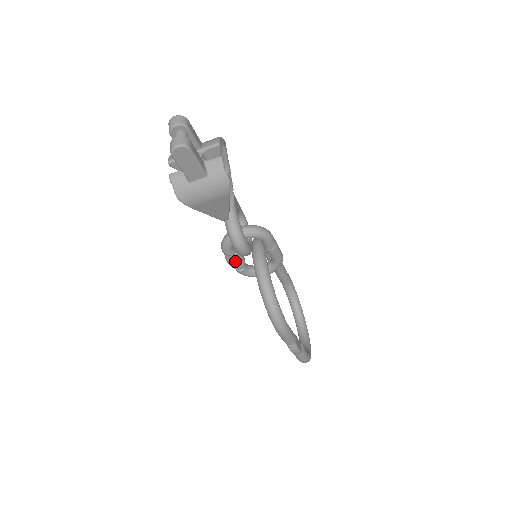
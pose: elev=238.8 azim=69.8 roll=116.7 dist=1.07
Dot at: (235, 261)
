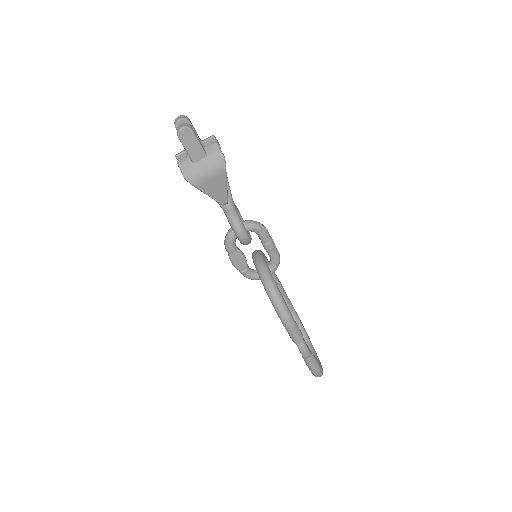
Dot at: (238, 260)
